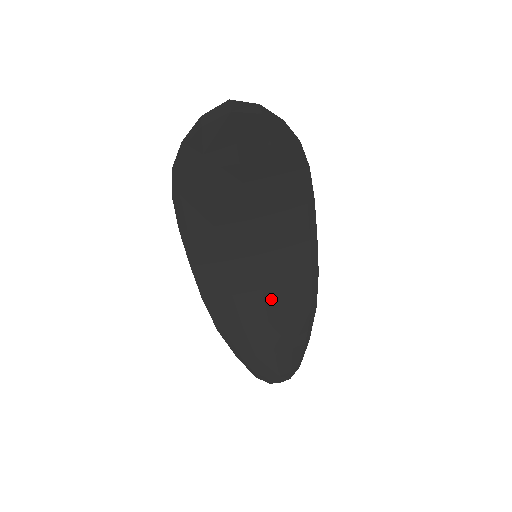
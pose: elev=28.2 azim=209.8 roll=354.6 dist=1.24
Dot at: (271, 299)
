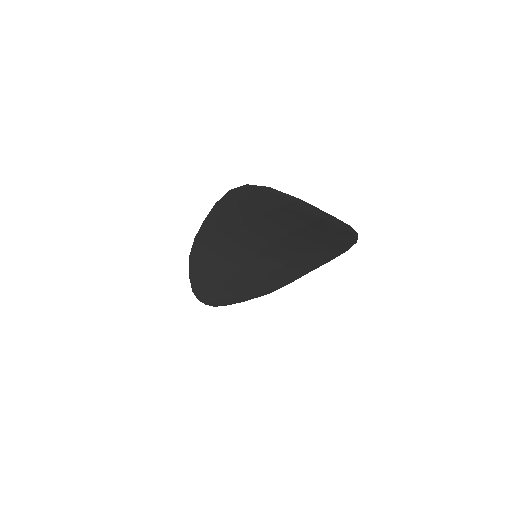
Dot at: (243, 274)
